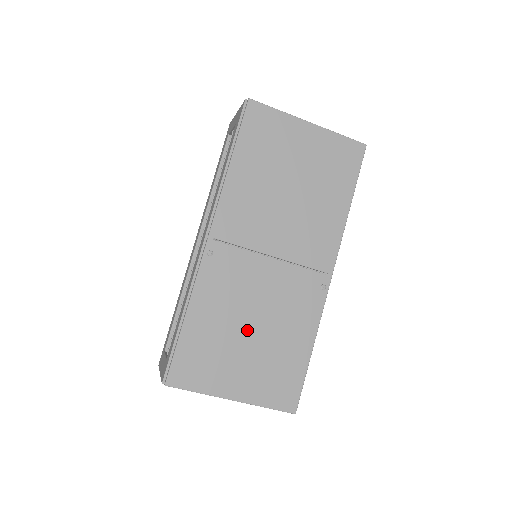
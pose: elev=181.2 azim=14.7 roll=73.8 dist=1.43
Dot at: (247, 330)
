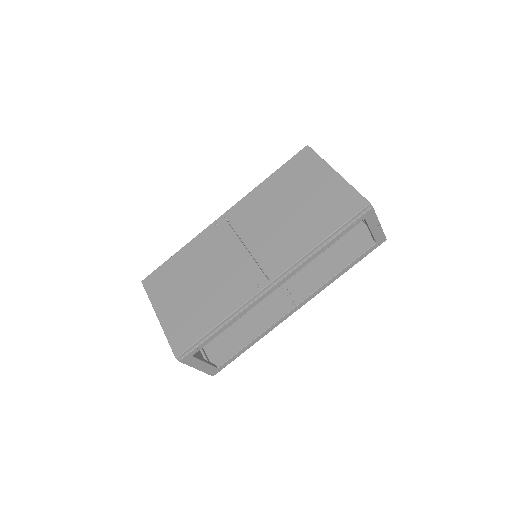
Dot at: (197, 281)
